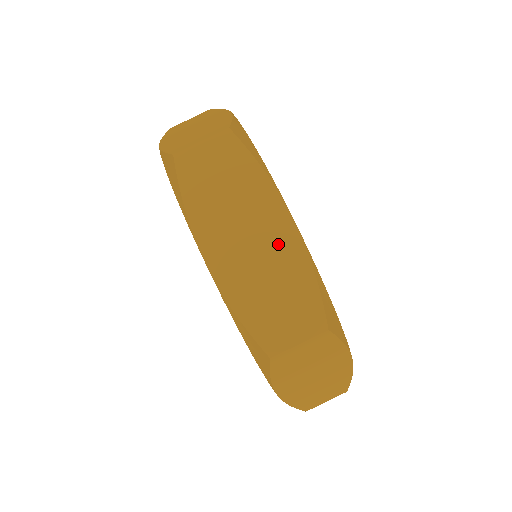
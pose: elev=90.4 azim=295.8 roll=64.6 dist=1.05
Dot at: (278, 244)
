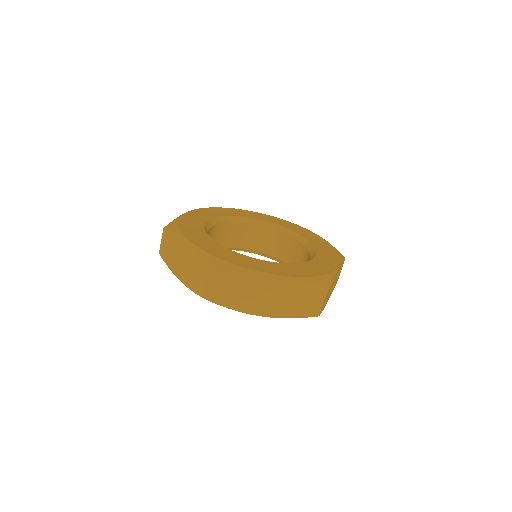
Dot at: (193, 256)
